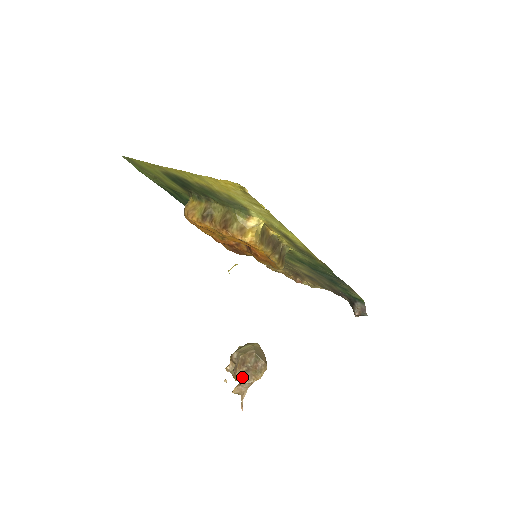
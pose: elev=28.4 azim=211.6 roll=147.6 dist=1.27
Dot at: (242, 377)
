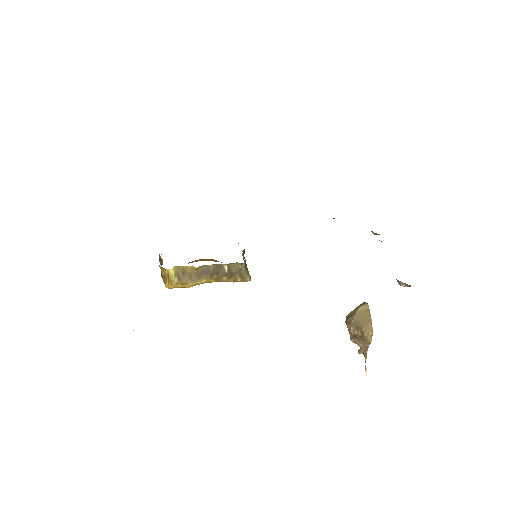
Dot at: (356, 342)
